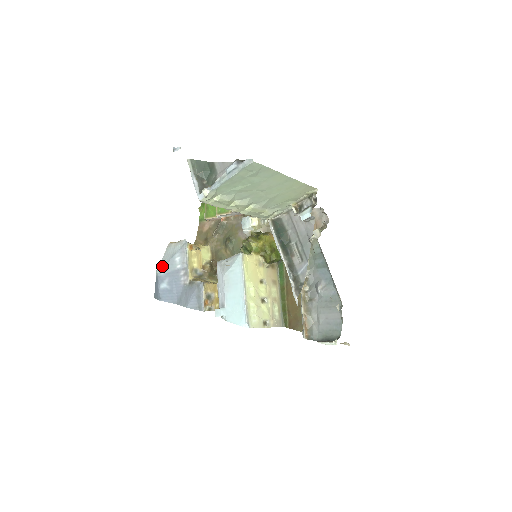
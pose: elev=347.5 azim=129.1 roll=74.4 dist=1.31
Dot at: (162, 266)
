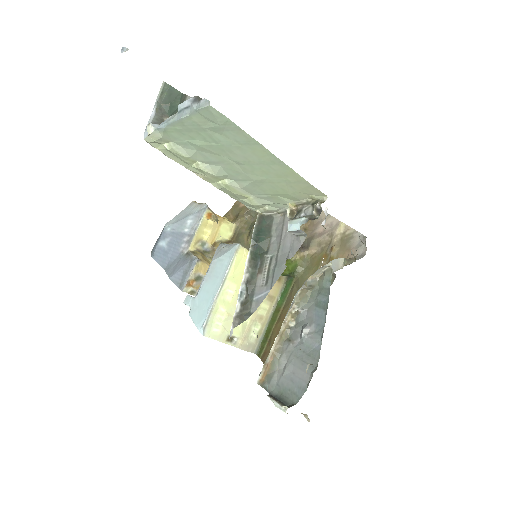
Dot at: (172, 222)
